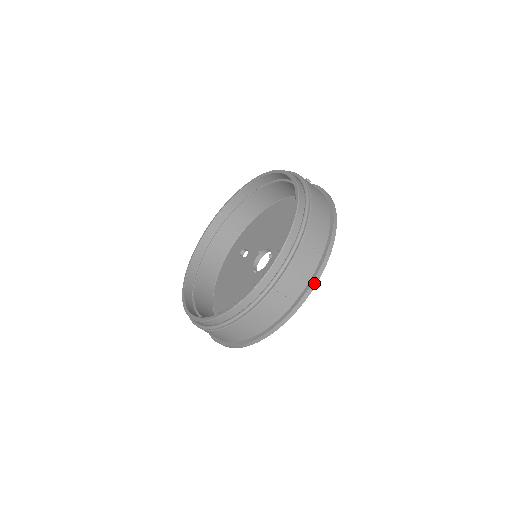
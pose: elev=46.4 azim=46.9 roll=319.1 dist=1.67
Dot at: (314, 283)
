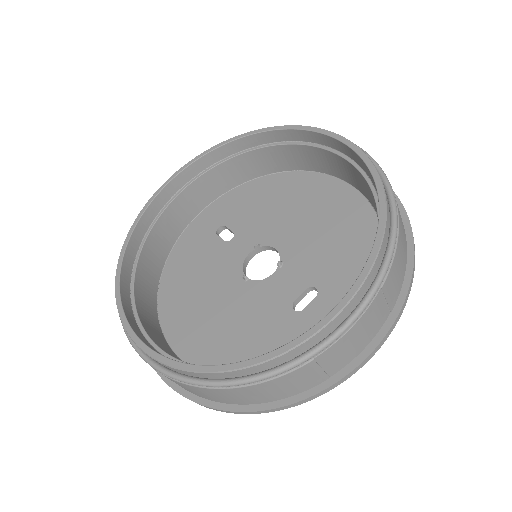
Dot at: (370, 356)
